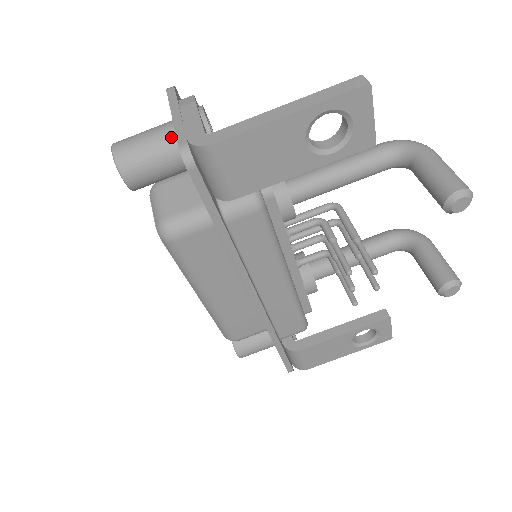
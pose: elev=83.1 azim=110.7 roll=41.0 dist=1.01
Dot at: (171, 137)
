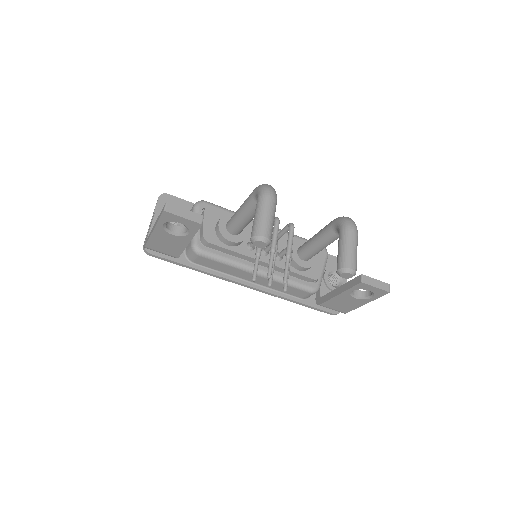
Dot at: occluded
